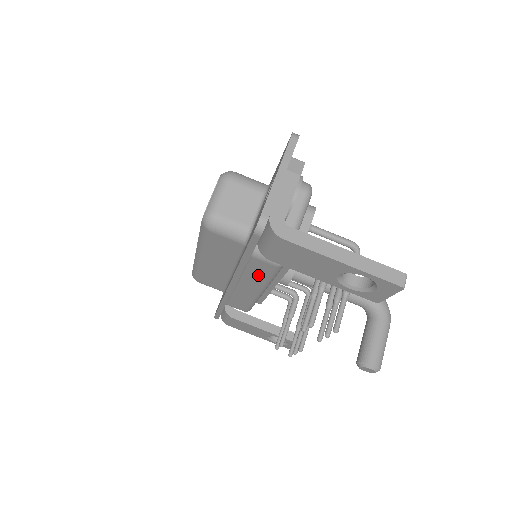
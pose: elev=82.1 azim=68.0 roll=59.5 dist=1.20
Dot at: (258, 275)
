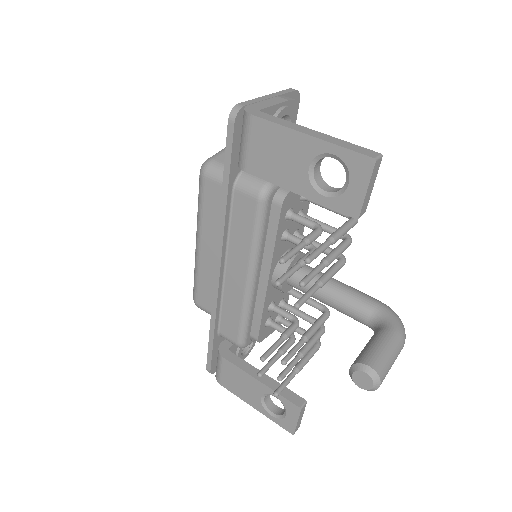
Dot at: (243, 233)
